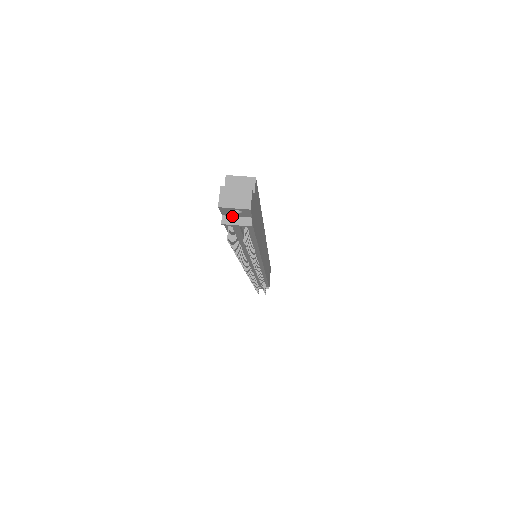
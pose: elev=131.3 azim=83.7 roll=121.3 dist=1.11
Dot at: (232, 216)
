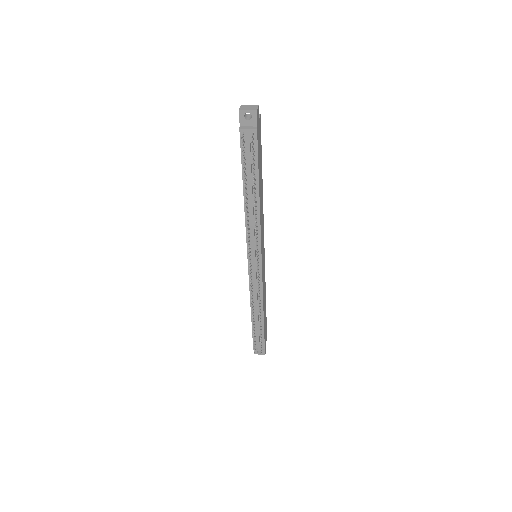
Dot at: (246, 126)
